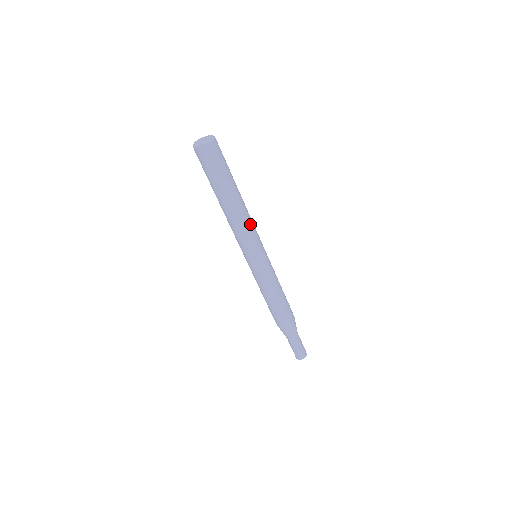
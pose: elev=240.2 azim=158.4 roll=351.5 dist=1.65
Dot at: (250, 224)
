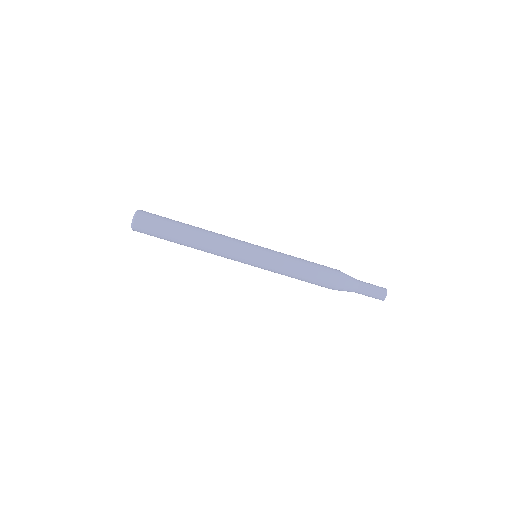
Dot at: (222, 240)
